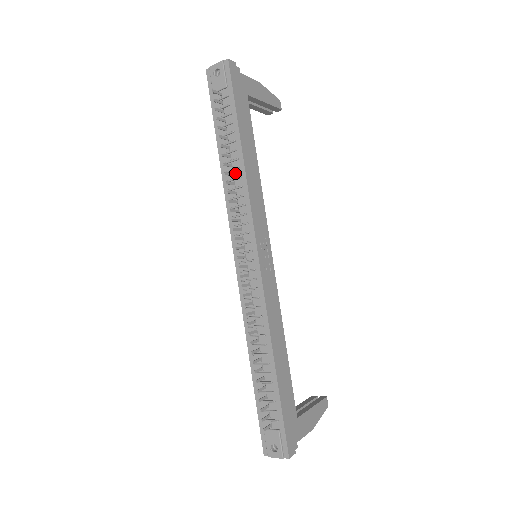
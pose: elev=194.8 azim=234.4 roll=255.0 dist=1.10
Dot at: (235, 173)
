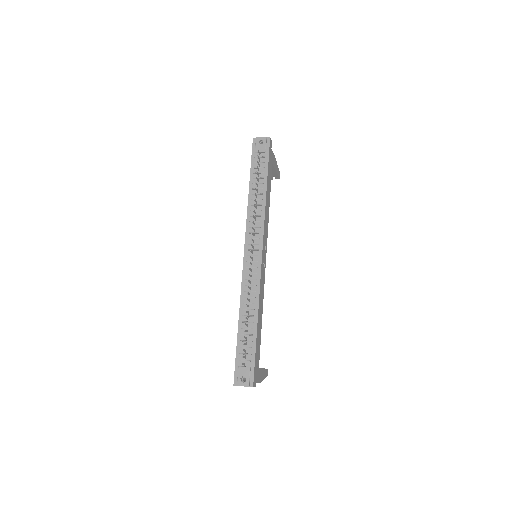
Dot at: (258, 202)
